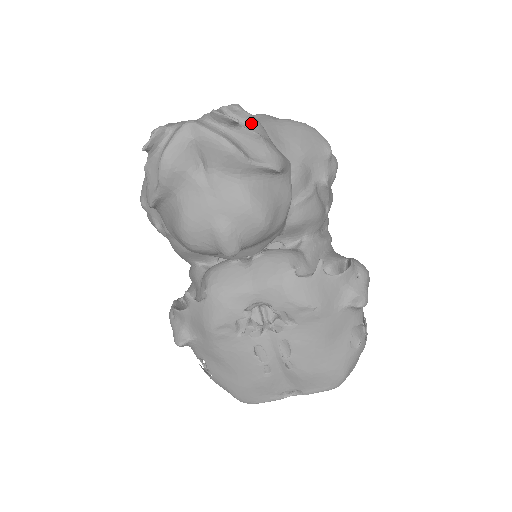
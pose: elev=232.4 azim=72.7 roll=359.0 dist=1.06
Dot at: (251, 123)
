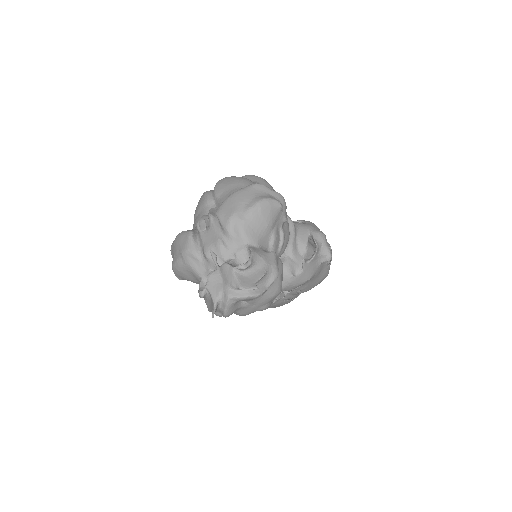
Dot at: (252, 265)
